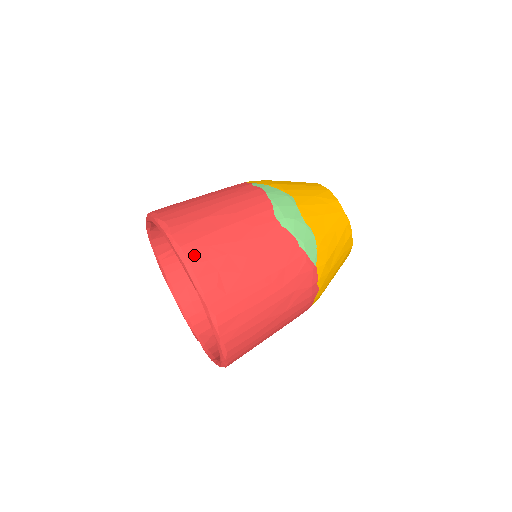
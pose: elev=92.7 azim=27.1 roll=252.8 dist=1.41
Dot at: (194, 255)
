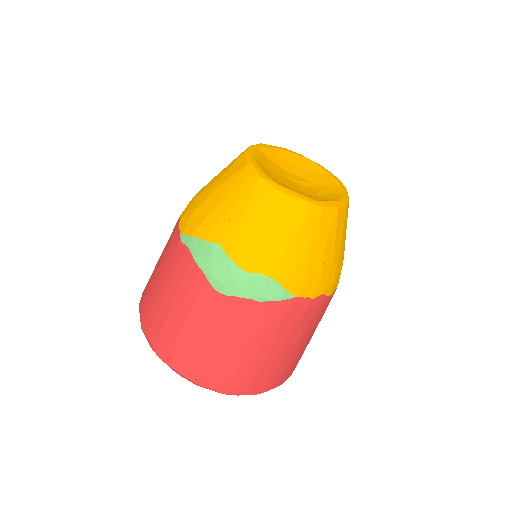
Dot at: (181, 367)
